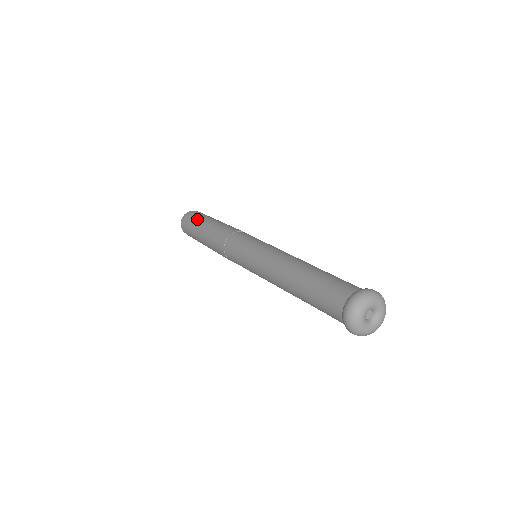
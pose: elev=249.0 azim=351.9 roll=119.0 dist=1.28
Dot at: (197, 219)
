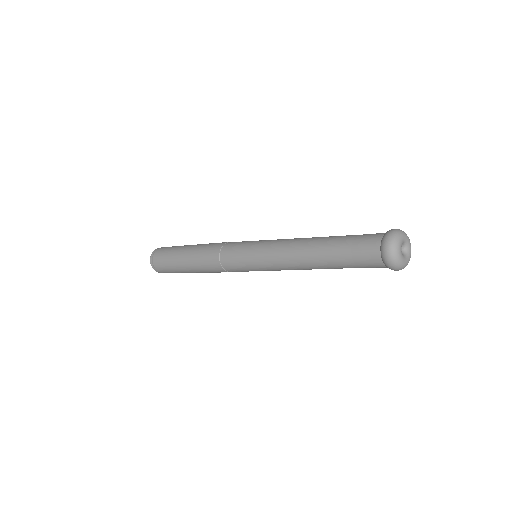
Dot at: occluded
